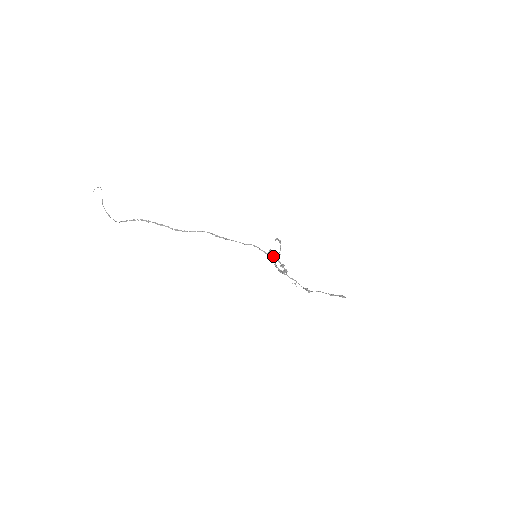
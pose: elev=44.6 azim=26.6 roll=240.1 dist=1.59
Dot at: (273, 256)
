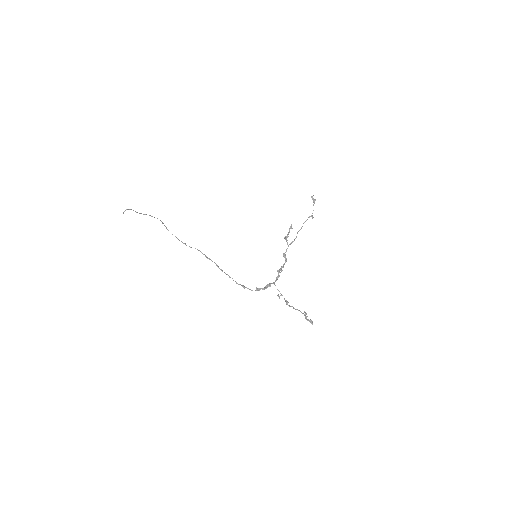
Dot at: (243, 286)
